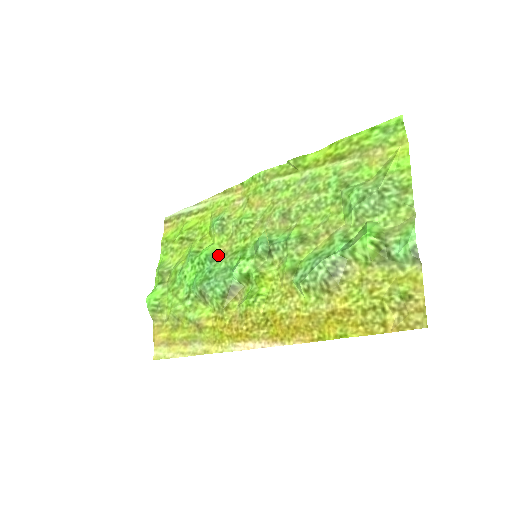
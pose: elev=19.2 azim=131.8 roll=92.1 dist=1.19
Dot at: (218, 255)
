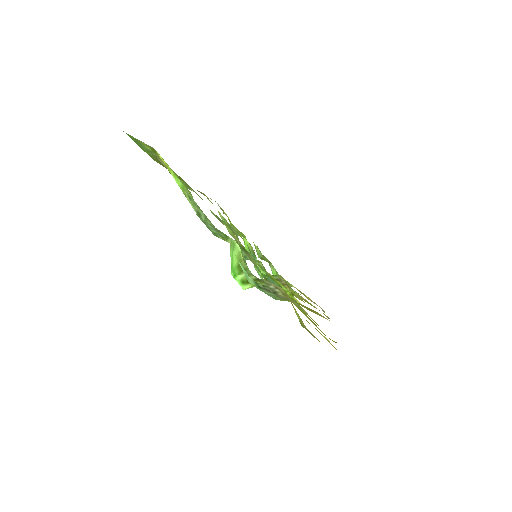
Dot at: (253, 250)
